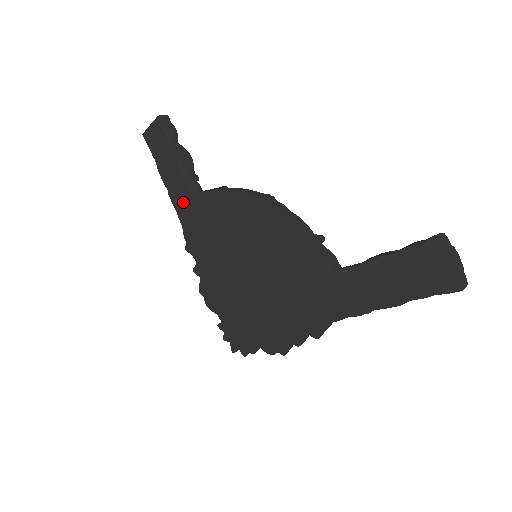
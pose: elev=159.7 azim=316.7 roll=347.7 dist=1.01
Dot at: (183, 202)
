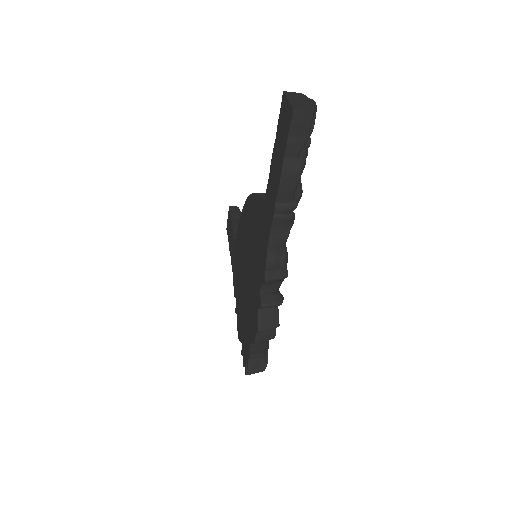
Dot at: (233, 255)
